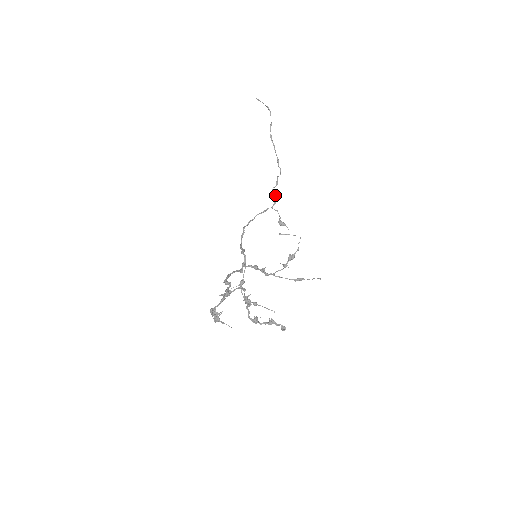
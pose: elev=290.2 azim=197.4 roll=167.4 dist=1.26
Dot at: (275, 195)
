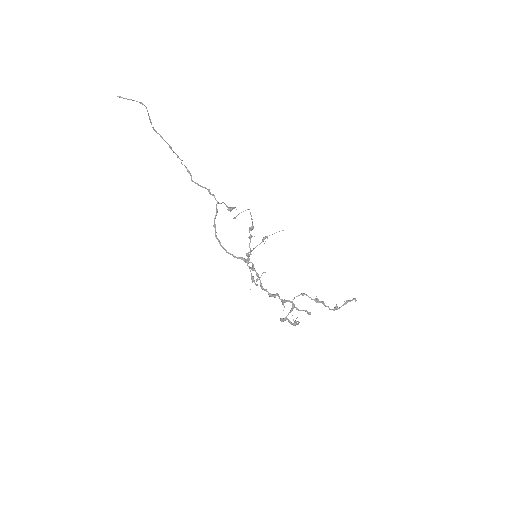
Dot at: (204, 187)
